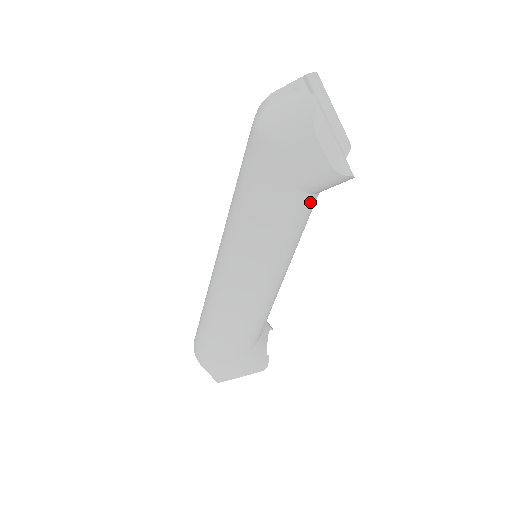
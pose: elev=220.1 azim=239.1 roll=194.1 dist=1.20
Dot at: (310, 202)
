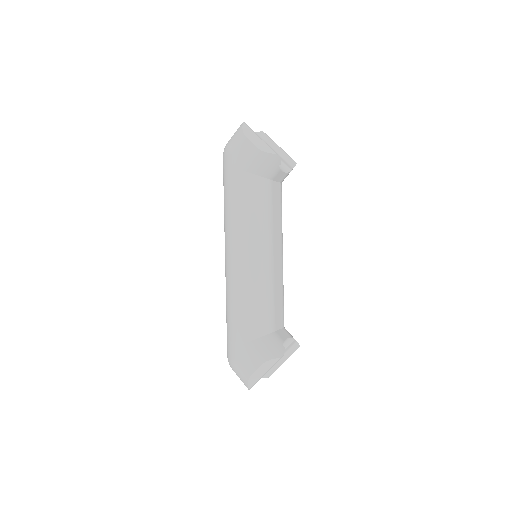
Dot at: (261, 183)
